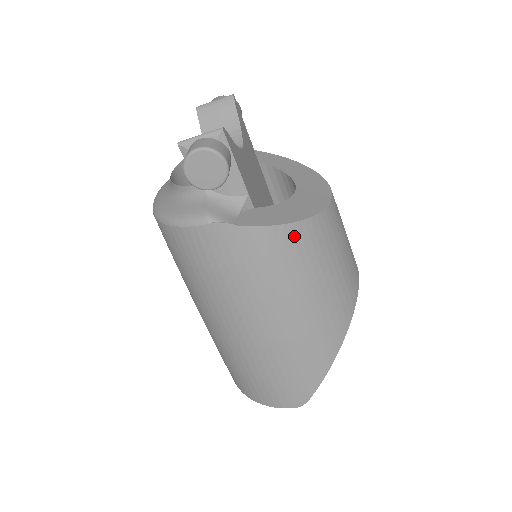
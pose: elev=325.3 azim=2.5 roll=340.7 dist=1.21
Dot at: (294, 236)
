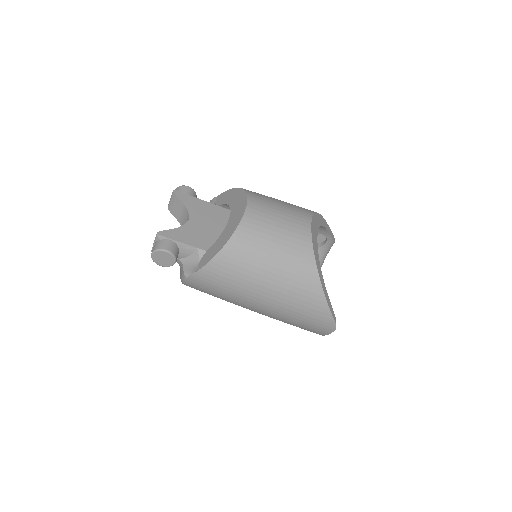
Dot at: (228, 255)
